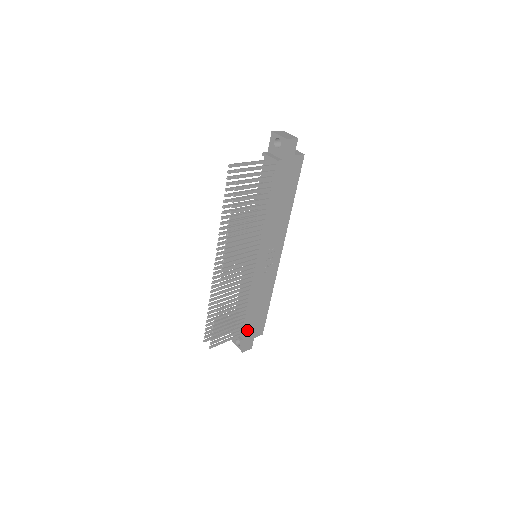
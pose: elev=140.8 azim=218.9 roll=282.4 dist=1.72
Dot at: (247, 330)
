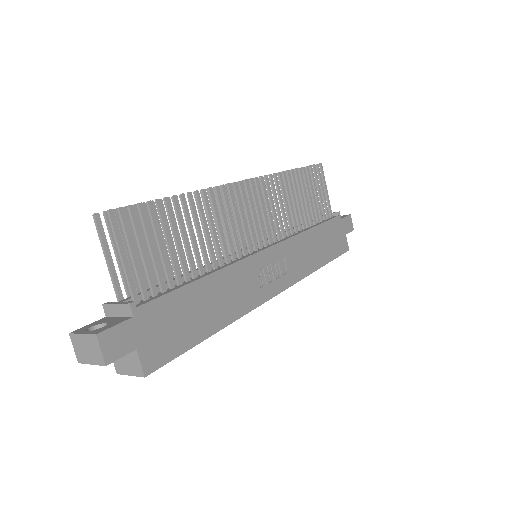
Dot at: (158, 305)
